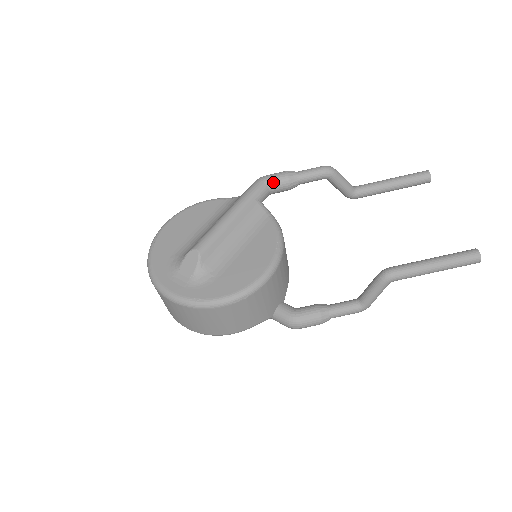
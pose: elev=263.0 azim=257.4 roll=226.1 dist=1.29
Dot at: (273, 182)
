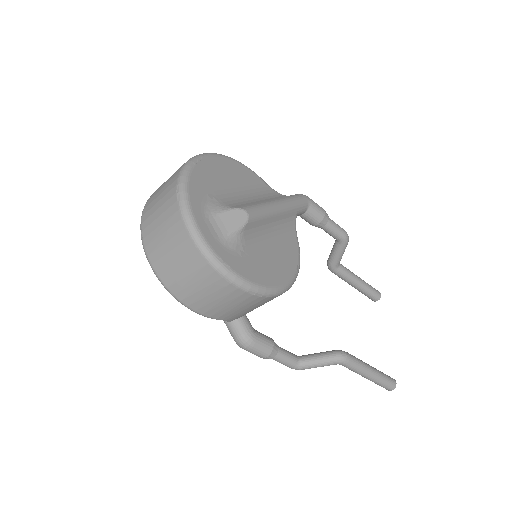
Dot at: (313, 209)
